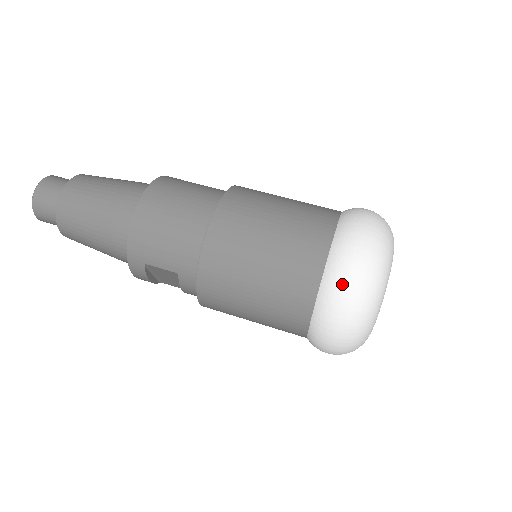
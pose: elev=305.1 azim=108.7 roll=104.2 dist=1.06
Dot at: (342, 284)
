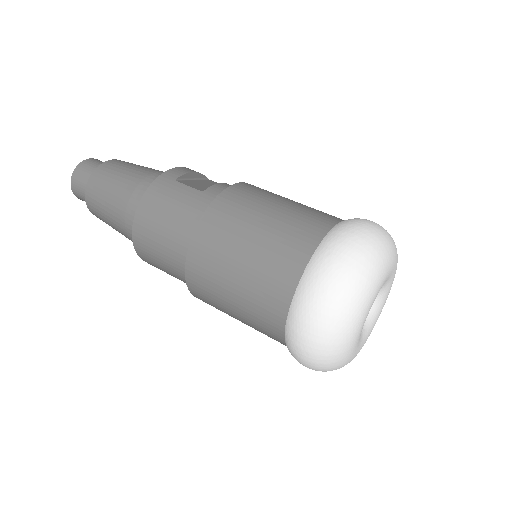
Dot at: (299, 342)
